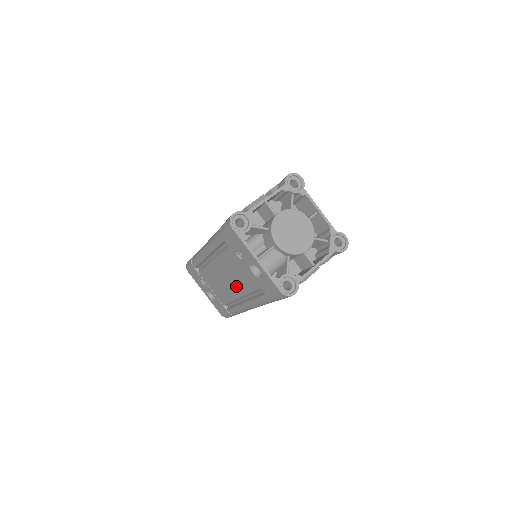
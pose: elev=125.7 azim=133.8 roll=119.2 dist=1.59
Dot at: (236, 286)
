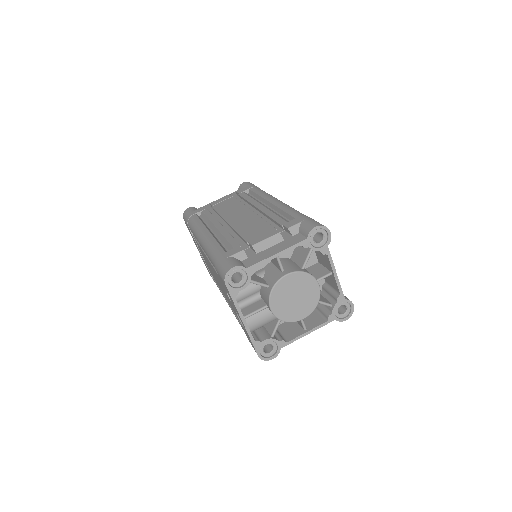
Dot at: occluded
